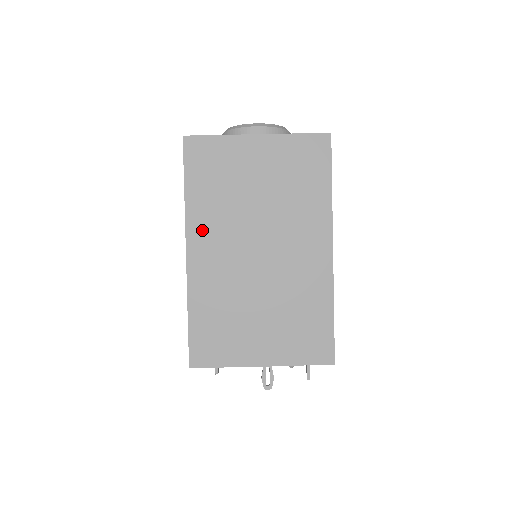
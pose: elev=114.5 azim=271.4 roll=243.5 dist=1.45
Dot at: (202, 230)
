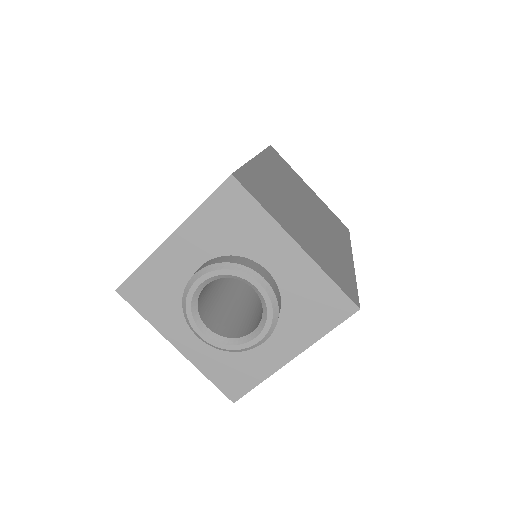
Dot at: occluded
